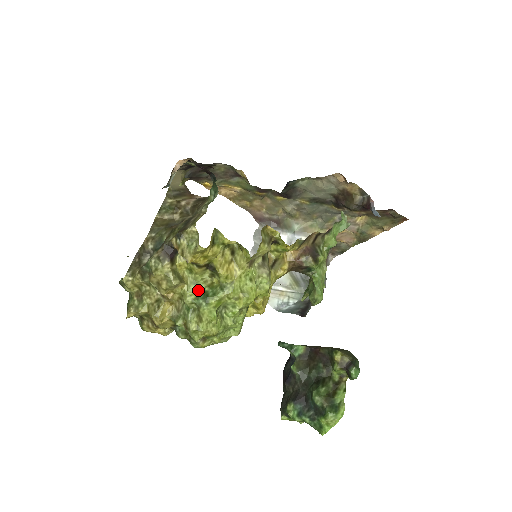
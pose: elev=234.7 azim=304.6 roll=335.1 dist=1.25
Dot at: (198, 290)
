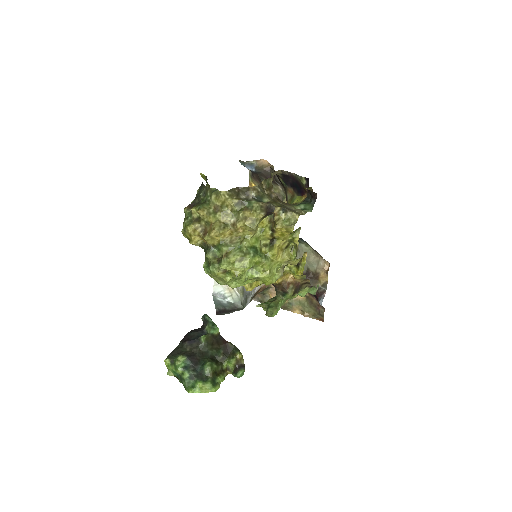
Dot at: (255, 244)
